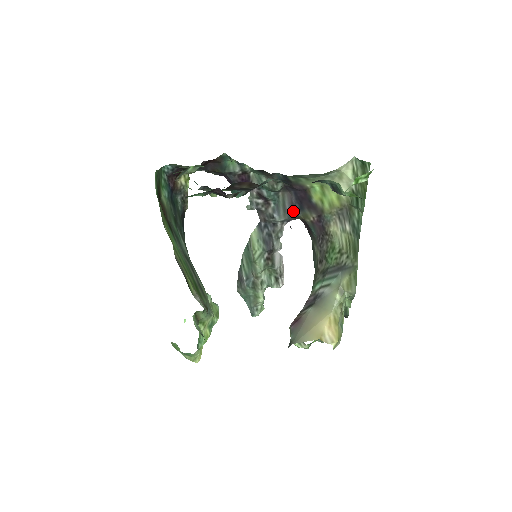
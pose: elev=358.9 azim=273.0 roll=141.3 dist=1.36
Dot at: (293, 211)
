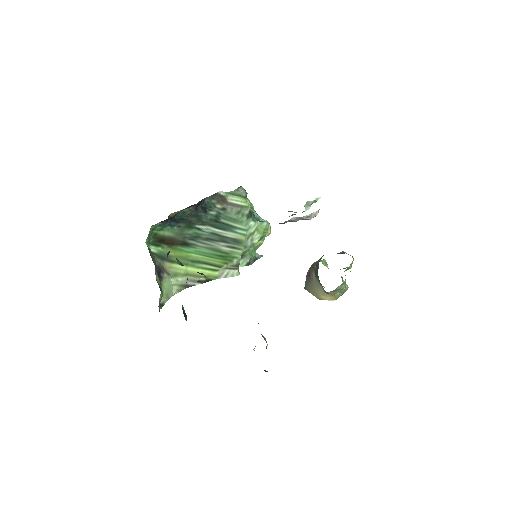
Dot at: occluded
